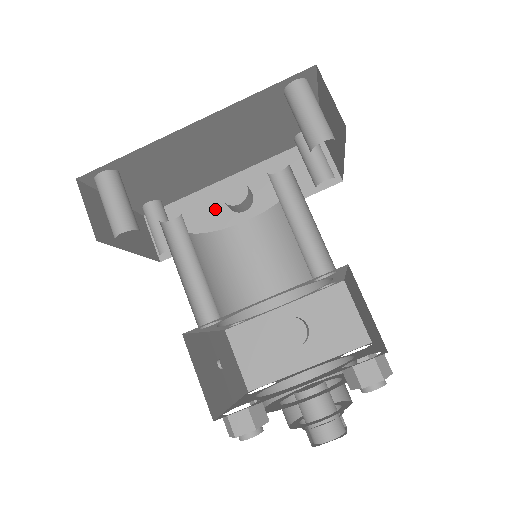
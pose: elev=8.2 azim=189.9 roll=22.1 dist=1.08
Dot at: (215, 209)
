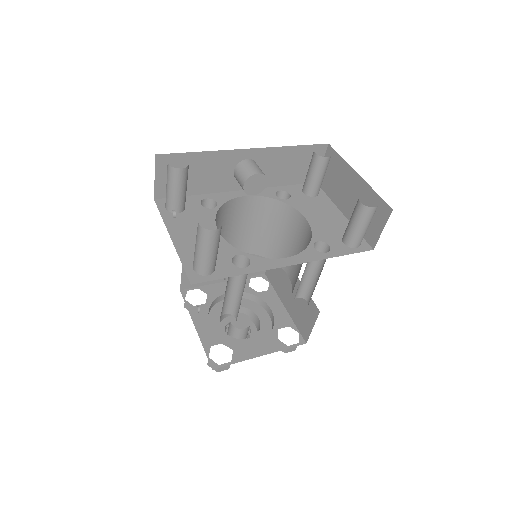
Dot at: (222, 171)
